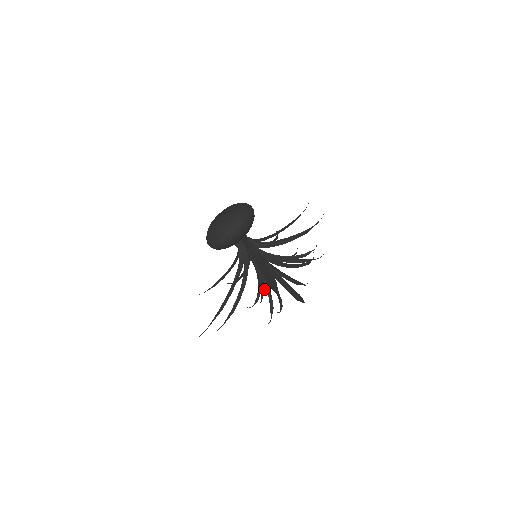
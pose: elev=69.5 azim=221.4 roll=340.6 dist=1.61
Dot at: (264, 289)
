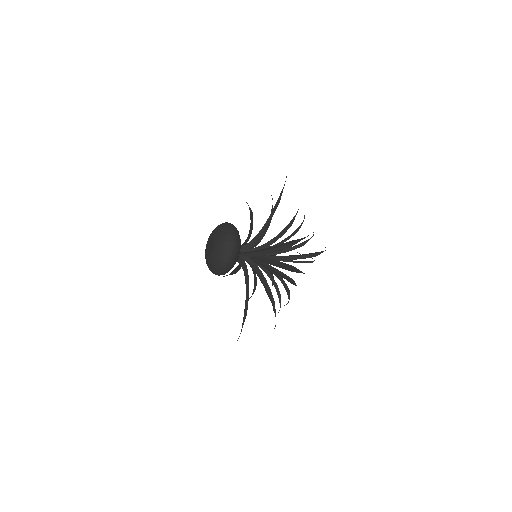
Dot at: occluded
